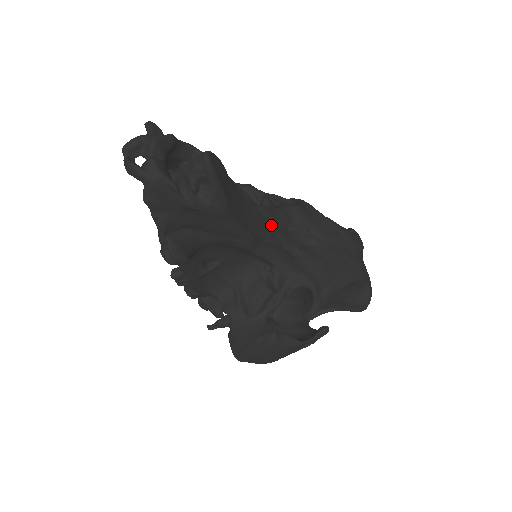
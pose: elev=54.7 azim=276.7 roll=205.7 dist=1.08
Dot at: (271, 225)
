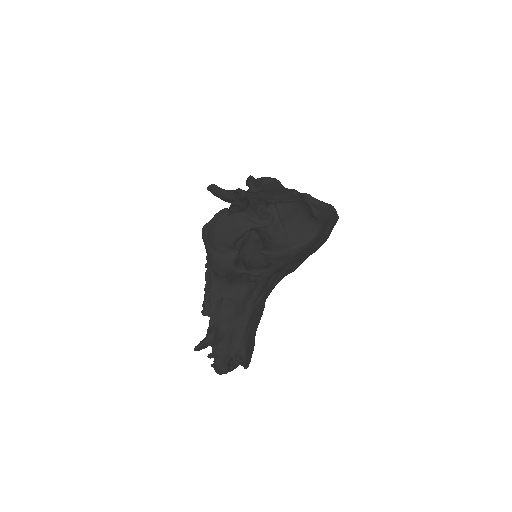
Dot at: (265, 292)
